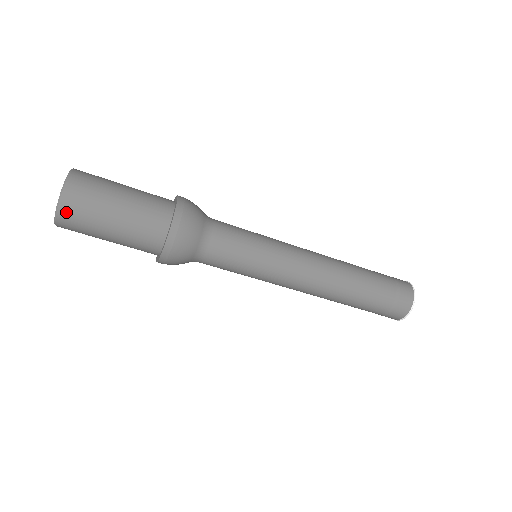
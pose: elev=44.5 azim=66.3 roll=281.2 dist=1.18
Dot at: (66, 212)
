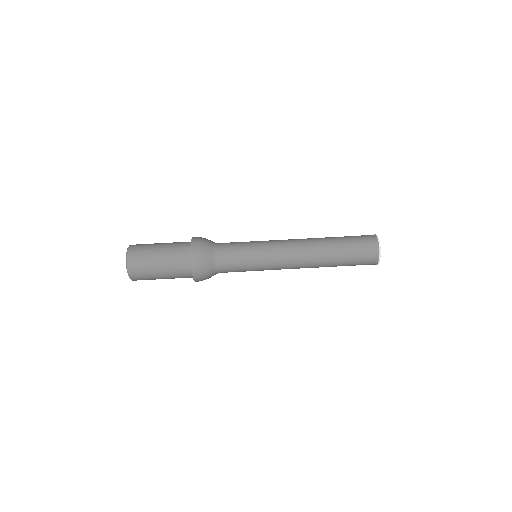
Dot at: (132, 263)
